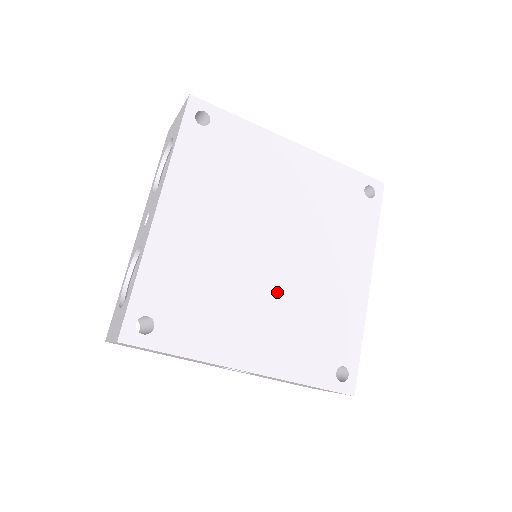
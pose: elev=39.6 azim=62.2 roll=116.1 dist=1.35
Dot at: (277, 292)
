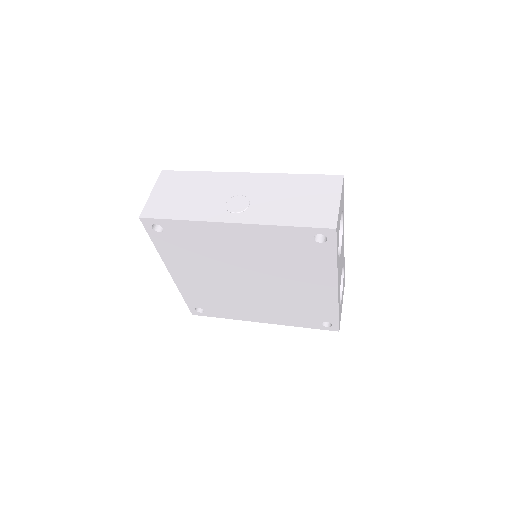
Dot at: (263, 297)
